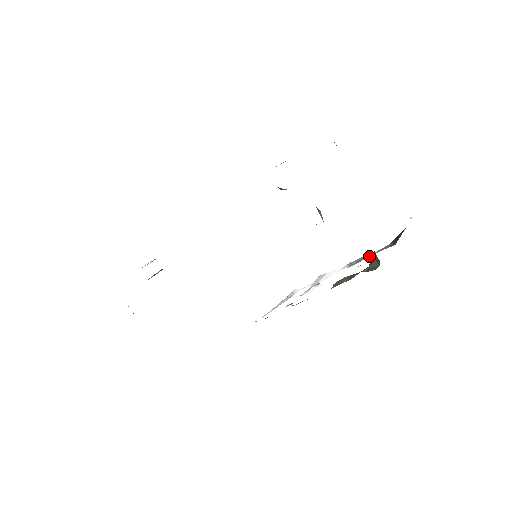
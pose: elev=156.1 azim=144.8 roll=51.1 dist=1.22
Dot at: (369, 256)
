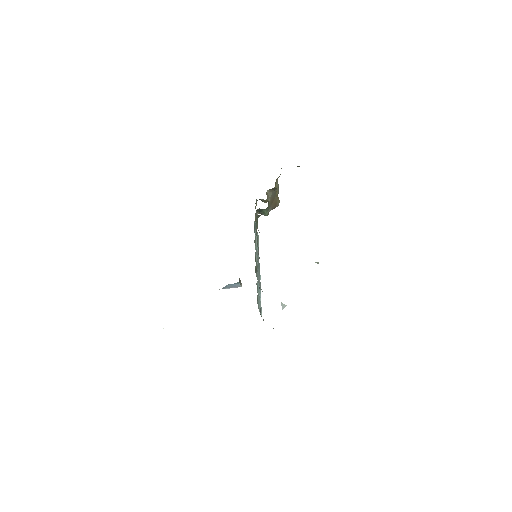
Dot at: occluded
